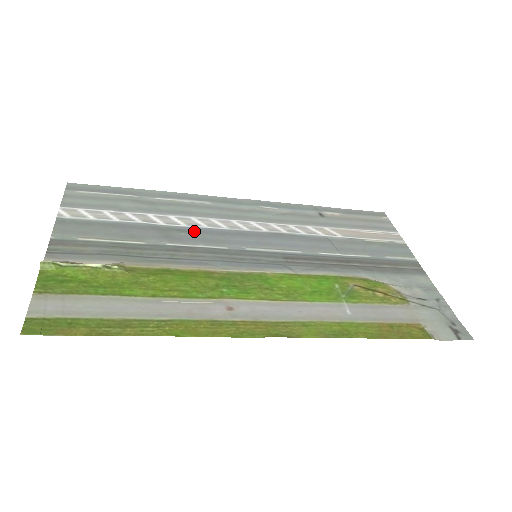
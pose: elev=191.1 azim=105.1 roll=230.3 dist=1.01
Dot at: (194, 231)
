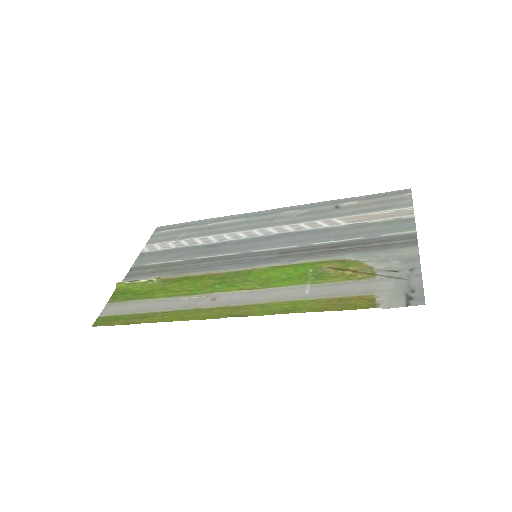
Dot at: (220, 245)
